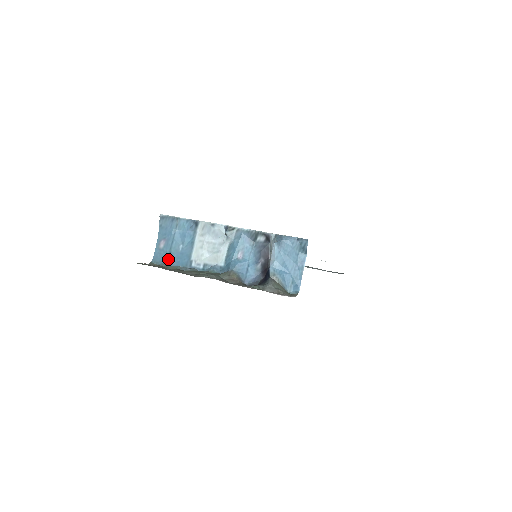
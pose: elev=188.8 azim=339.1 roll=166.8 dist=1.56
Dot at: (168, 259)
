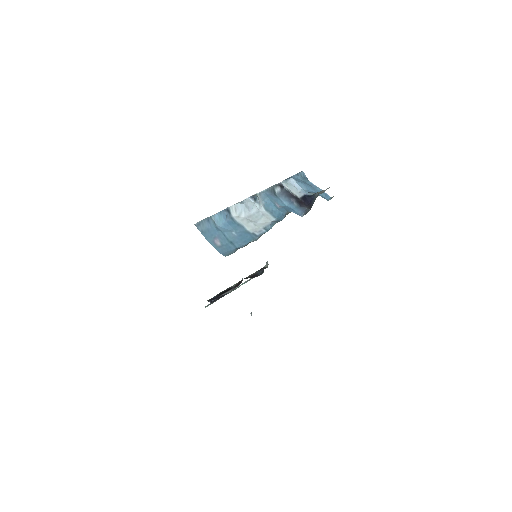
Dot at: (235, 246)
